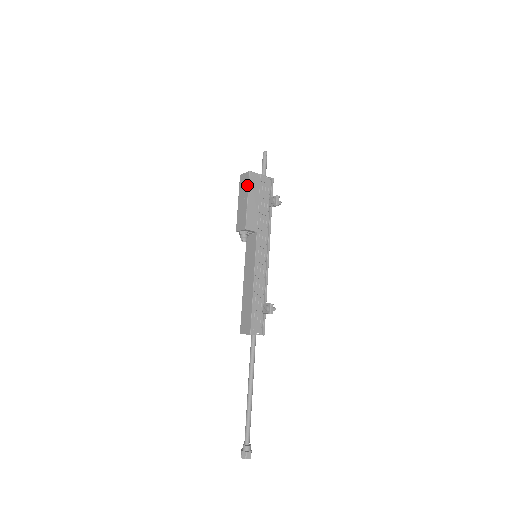
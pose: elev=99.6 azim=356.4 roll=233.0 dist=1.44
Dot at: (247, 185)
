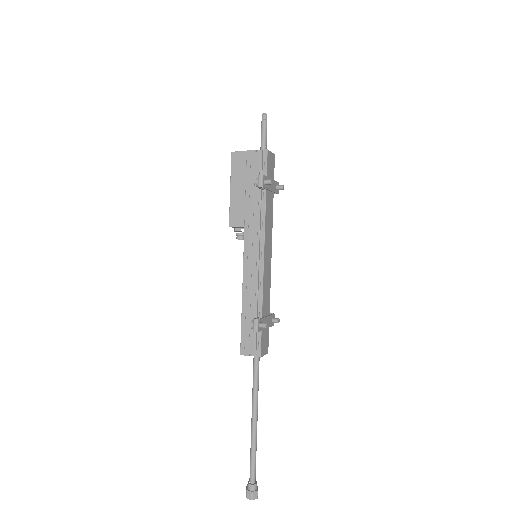
Dot at: (231, 170)
